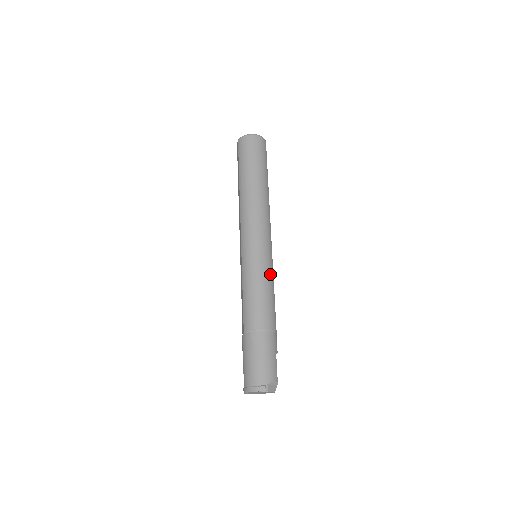
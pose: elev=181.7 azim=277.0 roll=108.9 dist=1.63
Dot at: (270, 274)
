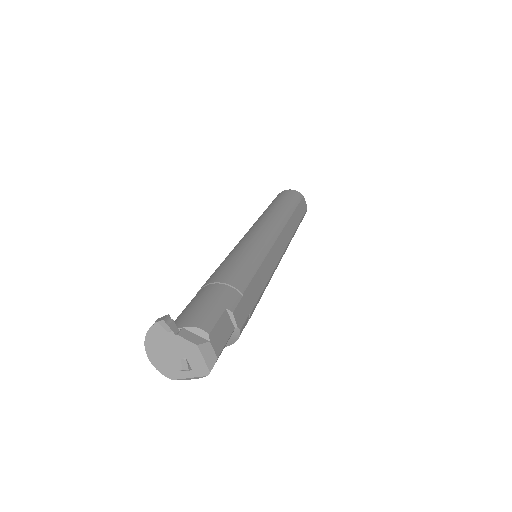
Dot at: (258, 250)
